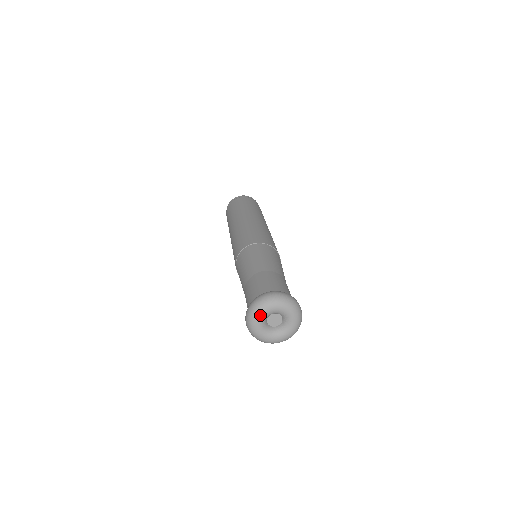
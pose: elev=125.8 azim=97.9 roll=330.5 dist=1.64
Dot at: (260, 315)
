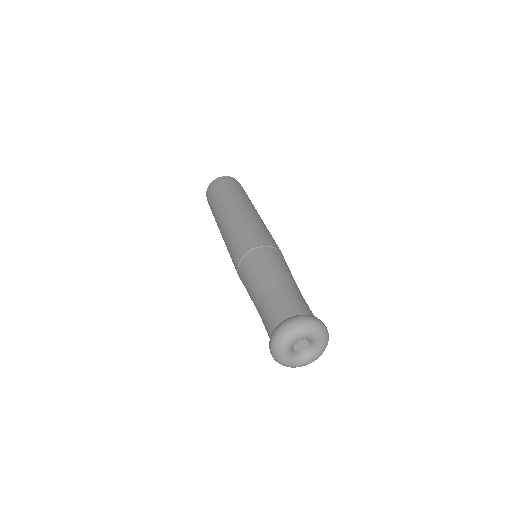
Dot at: (284, 353)
